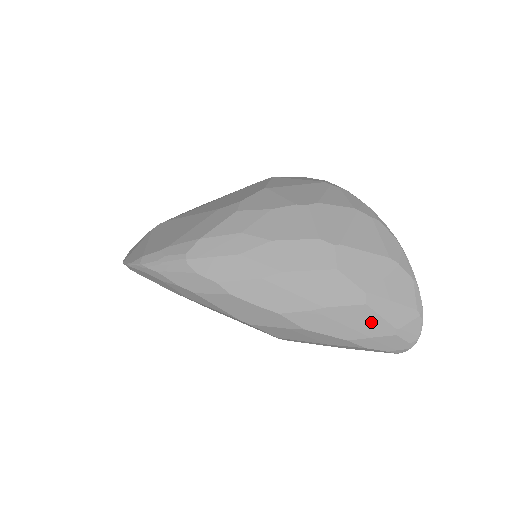
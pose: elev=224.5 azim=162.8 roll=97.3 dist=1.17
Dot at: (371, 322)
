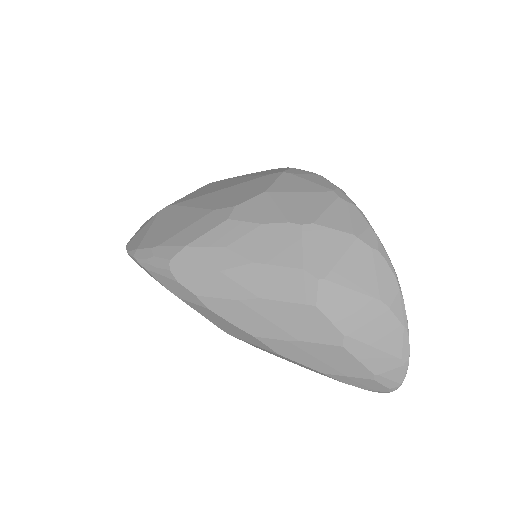
Dot at: (347, 363)
